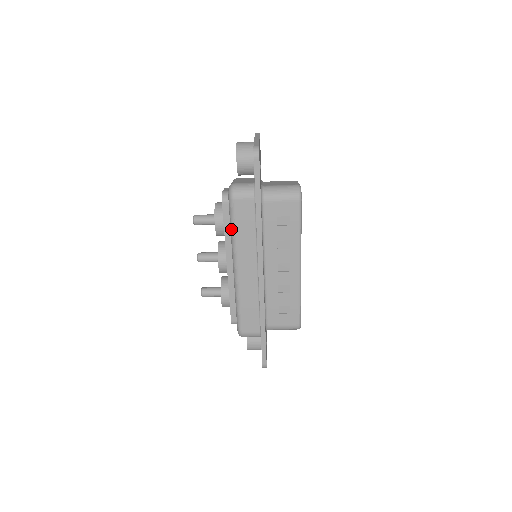
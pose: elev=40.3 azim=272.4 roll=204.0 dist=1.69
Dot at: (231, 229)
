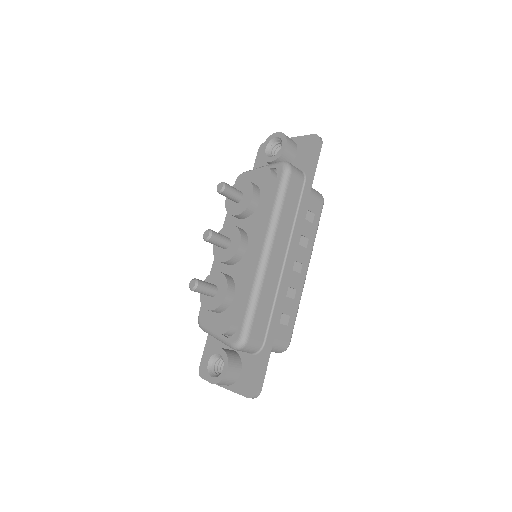
Dot at: (277, 202)
